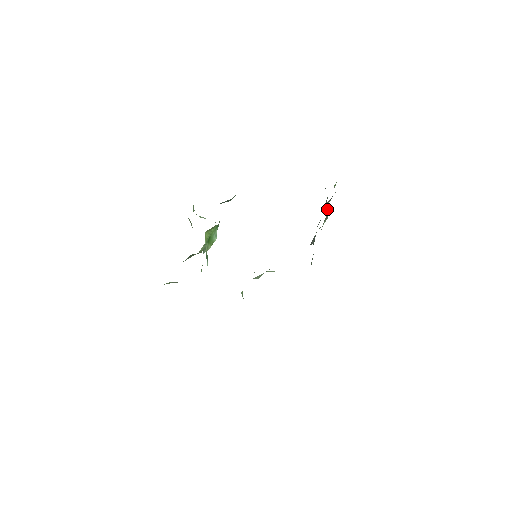
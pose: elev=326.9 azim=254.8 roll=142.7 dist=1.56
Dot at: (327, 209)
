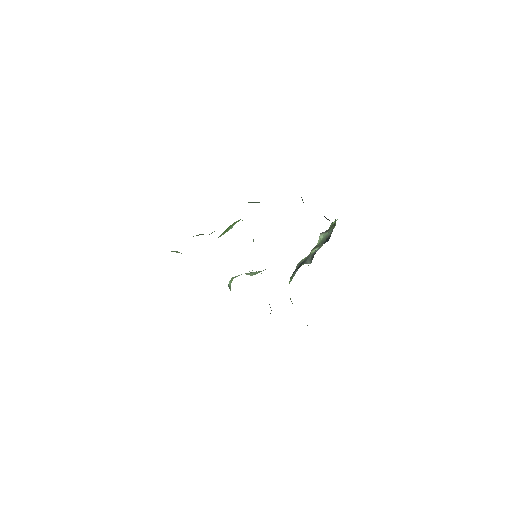
Dot at: (320, 238)
